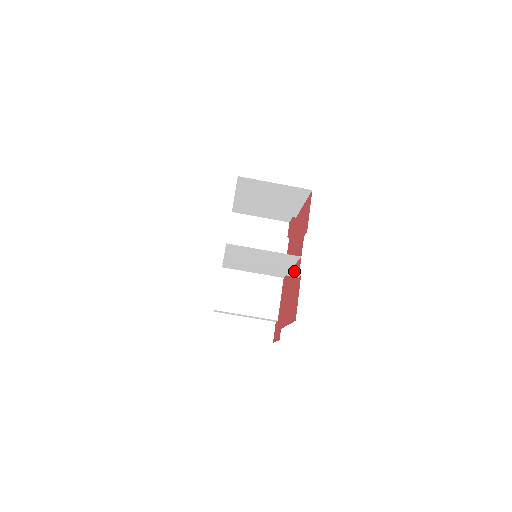
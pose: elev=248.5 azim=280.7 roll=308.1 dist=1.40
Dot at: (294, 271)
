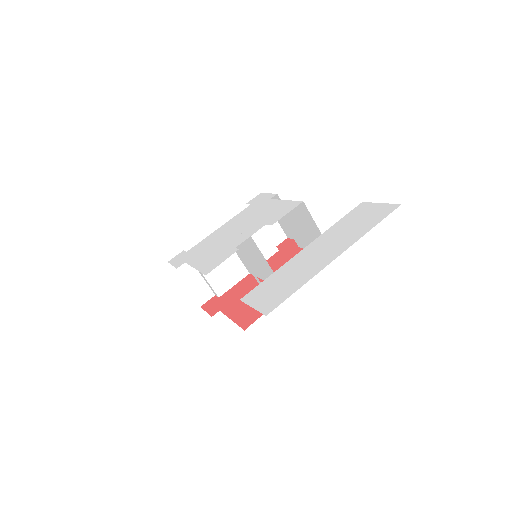
Dot at: occluded
